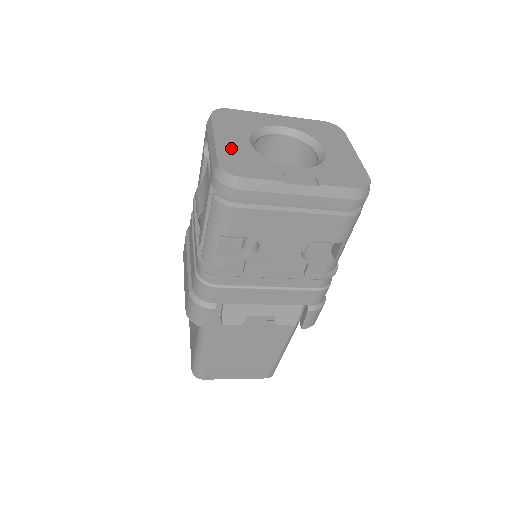
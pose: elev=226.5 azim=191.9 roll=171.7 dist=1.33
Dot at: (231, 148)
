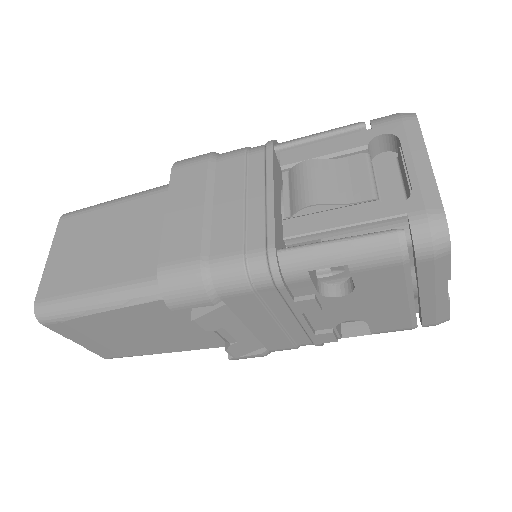
Dot at: occluded
